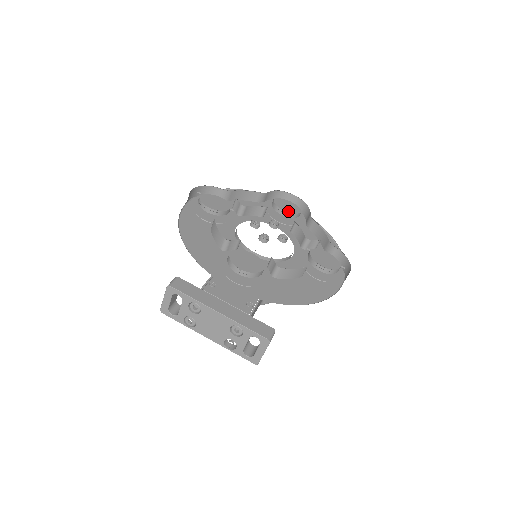
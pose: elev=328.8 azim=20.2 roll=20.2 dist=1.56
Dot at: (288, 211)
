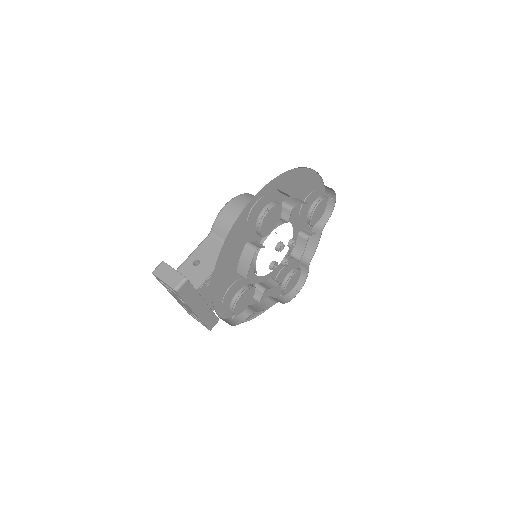
Dot at: (315, 215)
